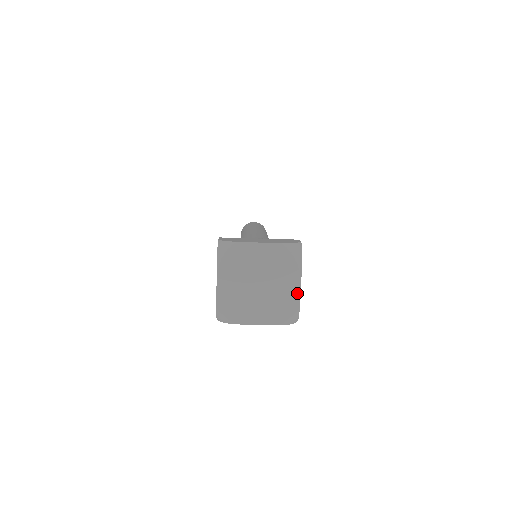
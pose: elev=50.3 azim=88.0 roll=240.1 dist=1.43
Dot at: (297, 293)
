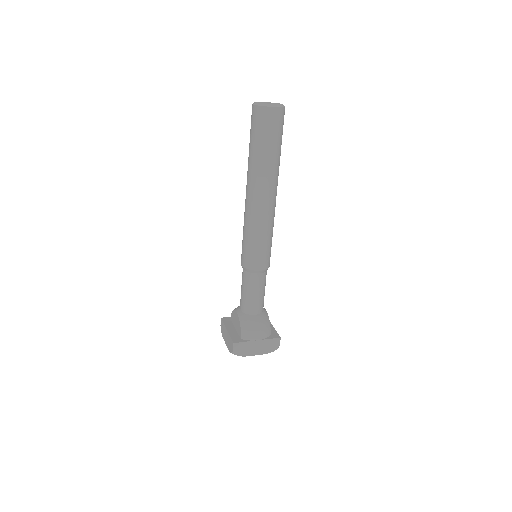
Dot at: occluded
